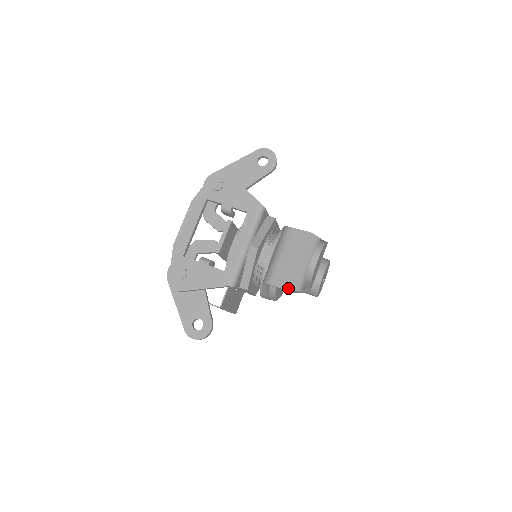
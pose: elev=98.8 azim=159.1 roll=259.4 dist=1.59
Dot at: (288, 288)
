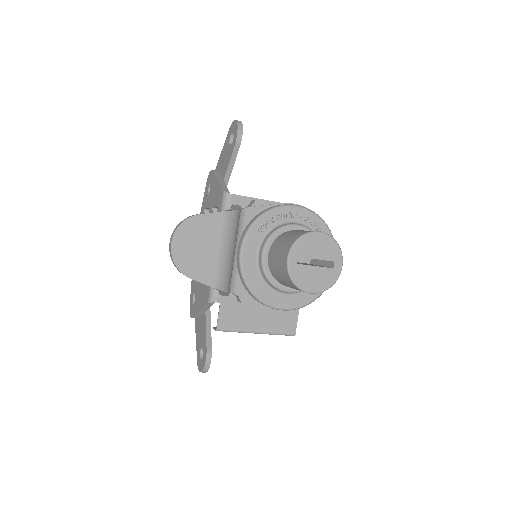
Dot at: occluded
